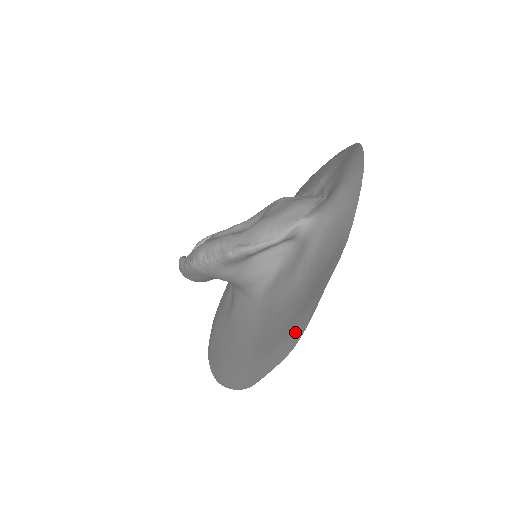
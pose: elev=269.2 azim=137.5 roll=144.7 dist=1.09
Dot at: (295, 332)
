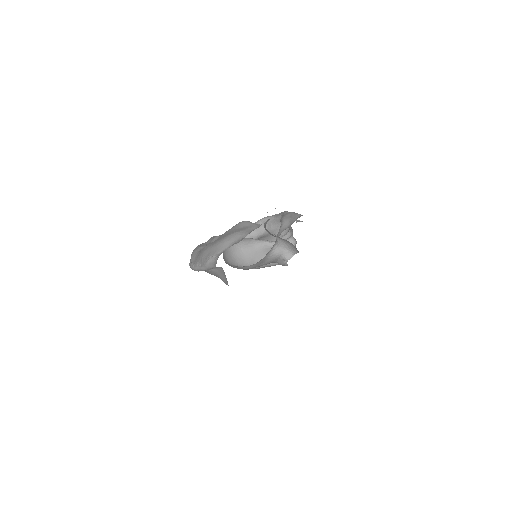
Dot at: occluded
